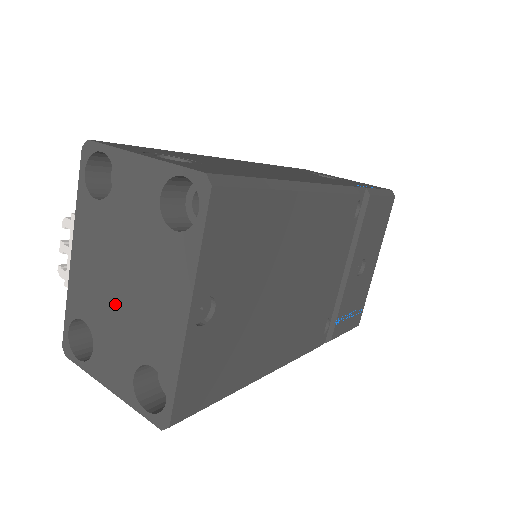
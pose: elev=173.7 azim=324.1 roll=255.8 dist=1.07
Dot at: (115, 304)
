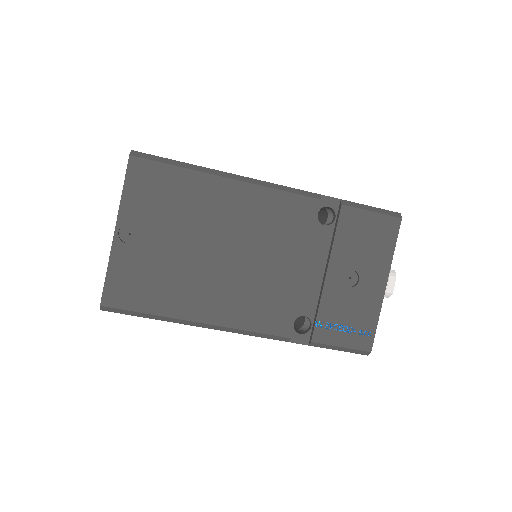
Dot at: occluded
